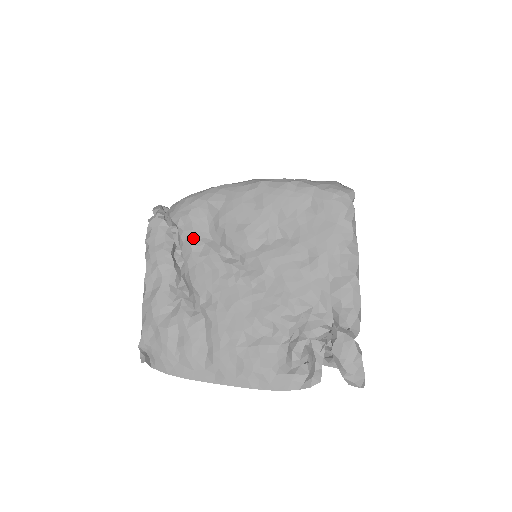
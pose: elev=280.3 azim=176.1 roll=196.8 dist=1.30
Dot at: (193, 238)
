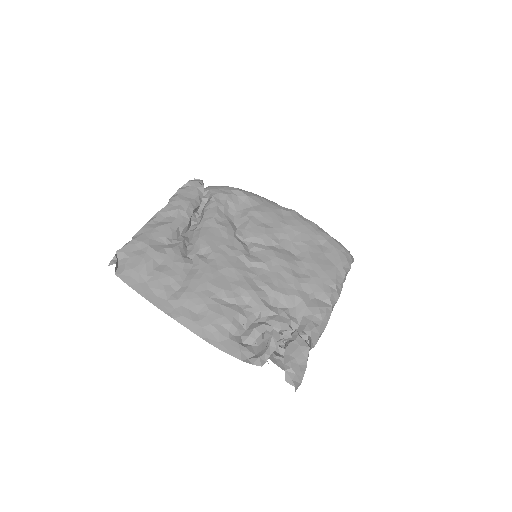
Dot at: (220, 210)
